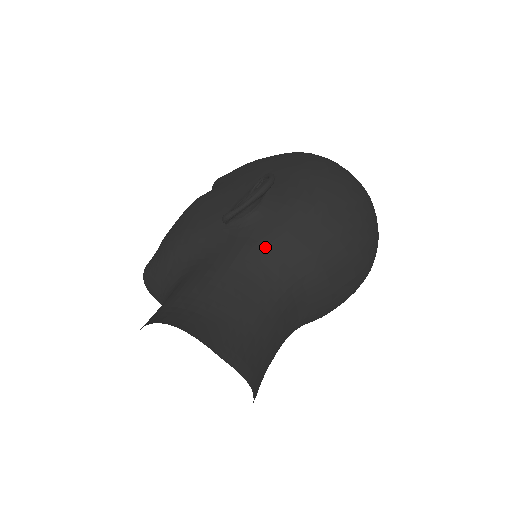
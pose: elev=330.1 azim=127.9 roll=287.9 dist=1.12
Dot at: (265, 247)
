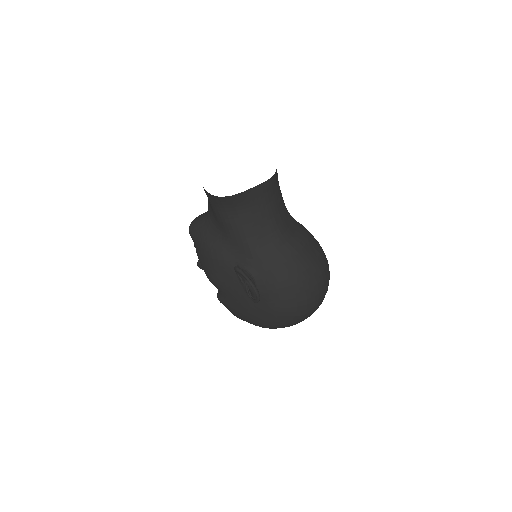
Dot at: occluded
